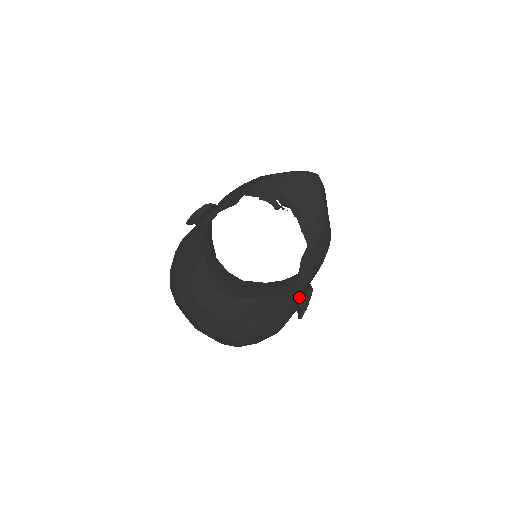
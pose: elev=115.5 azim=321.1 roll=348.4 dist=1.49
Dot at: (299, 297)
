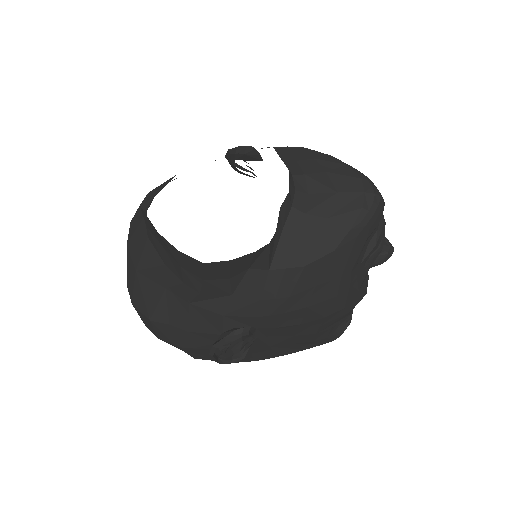
Dot at: (226, 327)
